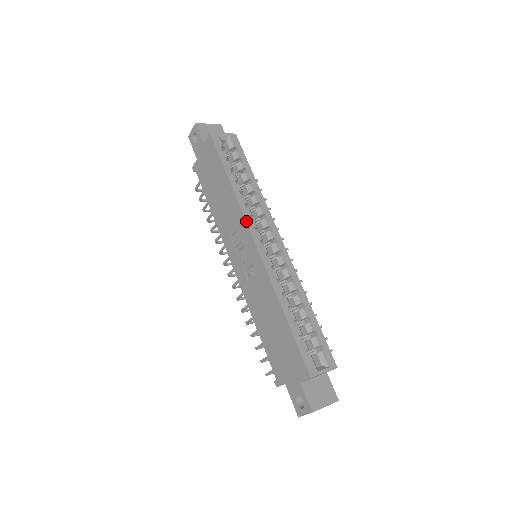
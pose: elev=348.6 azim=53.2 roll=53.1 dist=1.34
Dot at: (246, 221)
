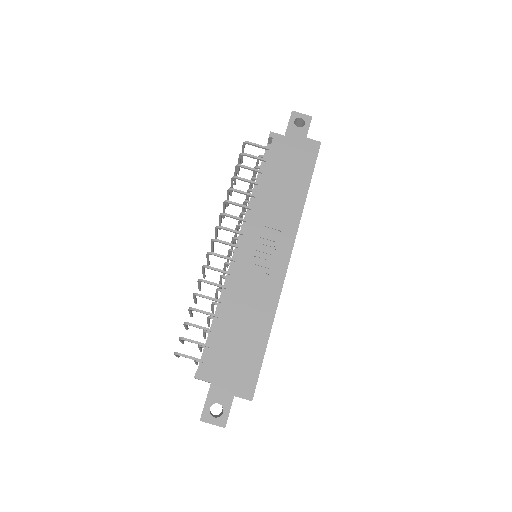
Dot at: occluded
